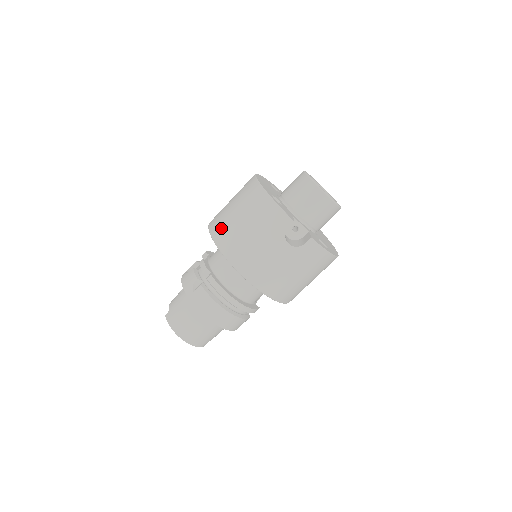
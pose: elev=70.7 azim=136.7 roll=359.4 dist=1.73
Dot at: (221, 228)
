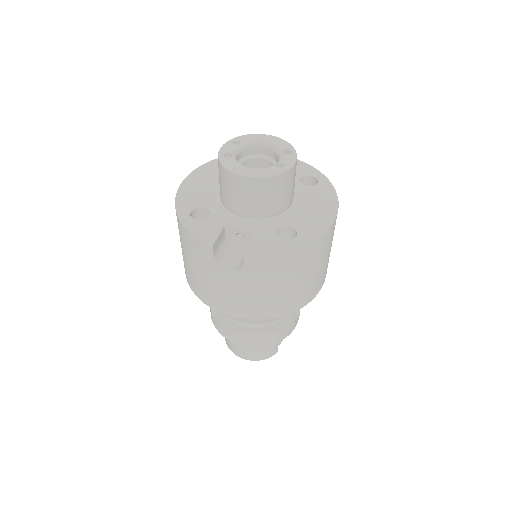
Dot at: occluded
